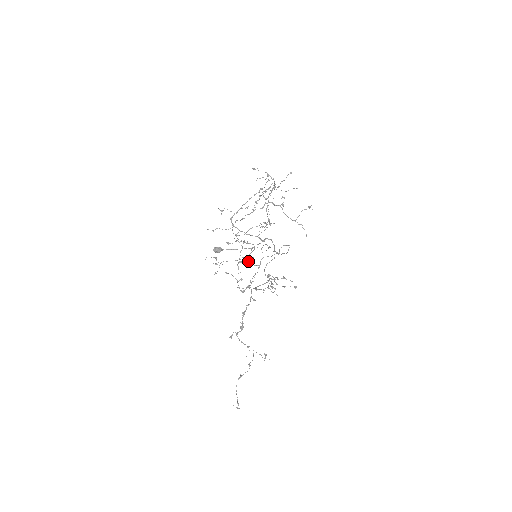
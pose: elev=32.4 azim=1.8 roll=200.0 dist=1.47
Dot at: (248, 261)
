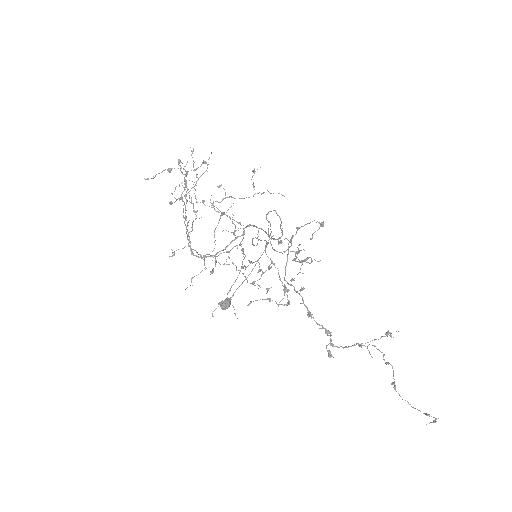
Dot at: (257, 272)
